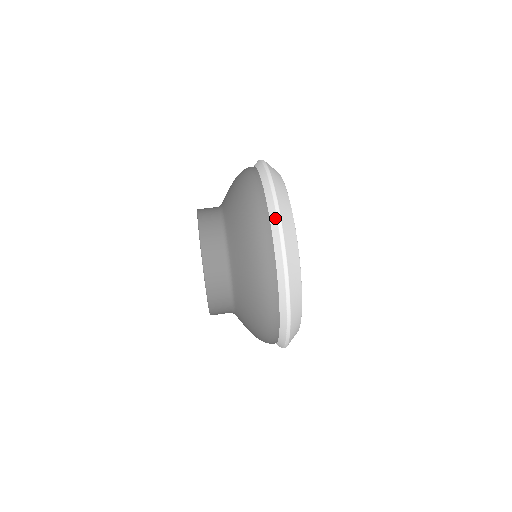
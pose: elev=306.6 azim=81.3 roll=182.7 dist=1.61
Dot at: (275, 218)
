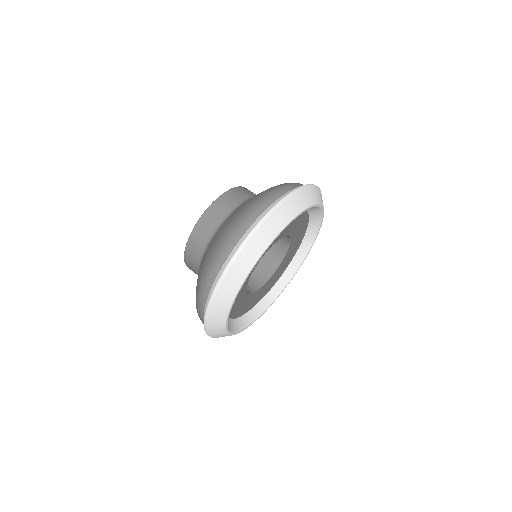
Dot at: (228, 262)
